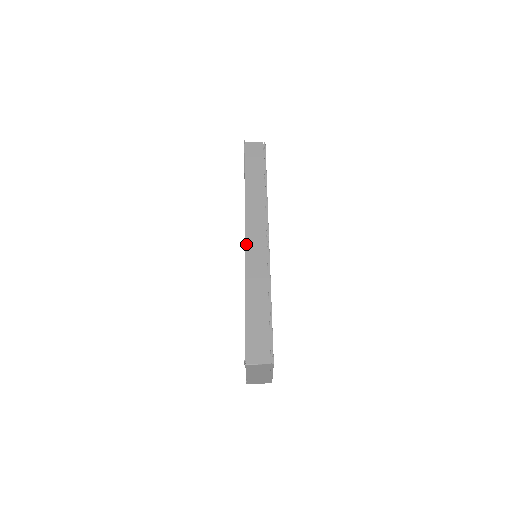
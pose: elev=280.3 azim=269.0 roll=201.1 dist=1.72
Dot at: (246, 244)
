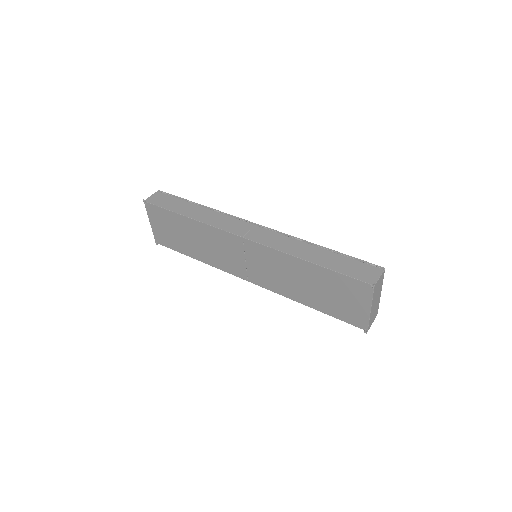
Dot at: (252, 240)
